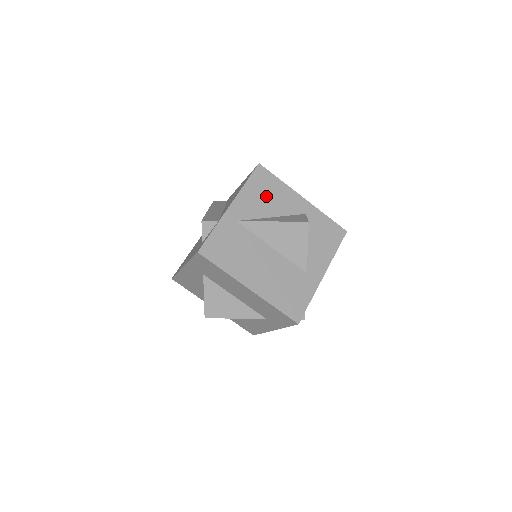
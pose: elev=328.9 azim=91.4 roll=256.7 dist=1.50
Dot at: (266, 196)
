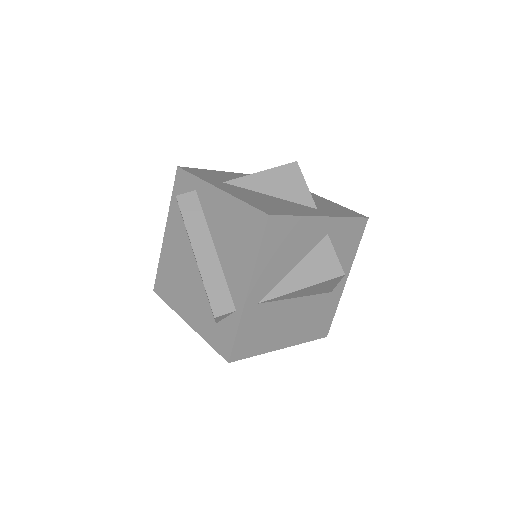
Dot at: (284, 250)
